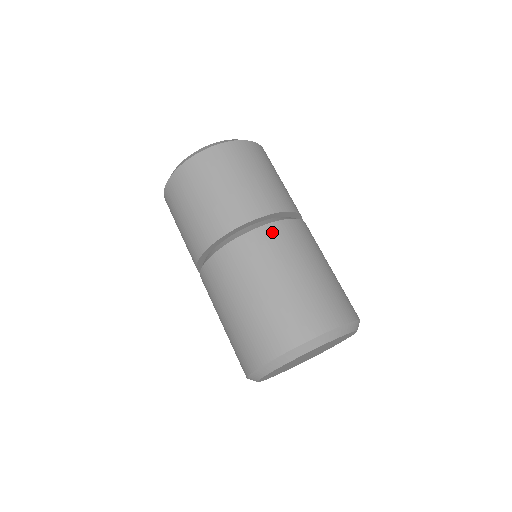
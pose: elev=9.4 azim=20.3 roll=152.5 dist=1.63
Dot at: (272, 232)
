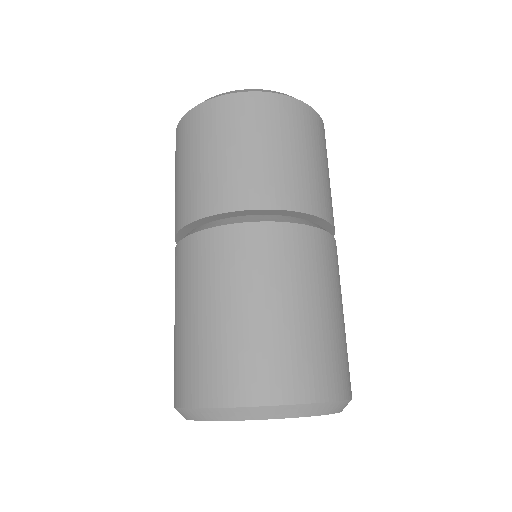
Dot at: (335, 249)
